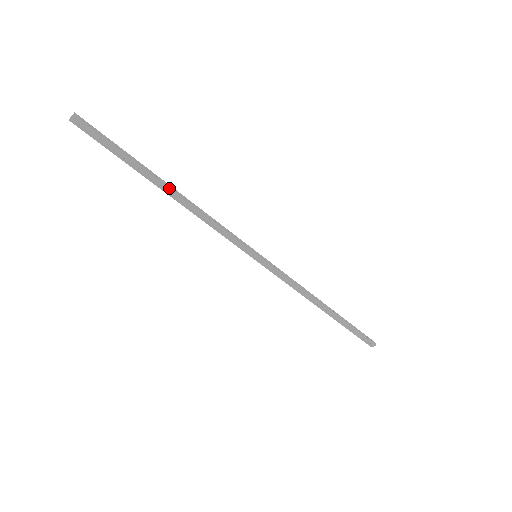
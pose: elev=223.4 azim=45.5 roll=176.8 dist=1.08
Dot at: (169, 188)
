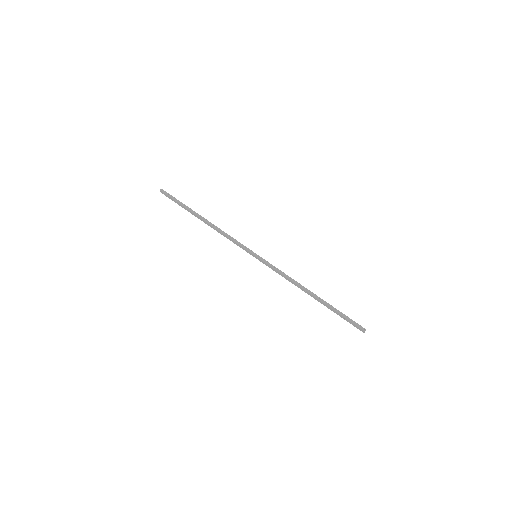
Dot at: (202, 219)
